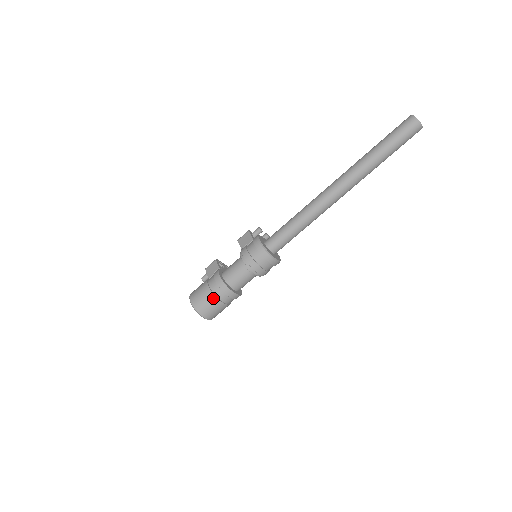
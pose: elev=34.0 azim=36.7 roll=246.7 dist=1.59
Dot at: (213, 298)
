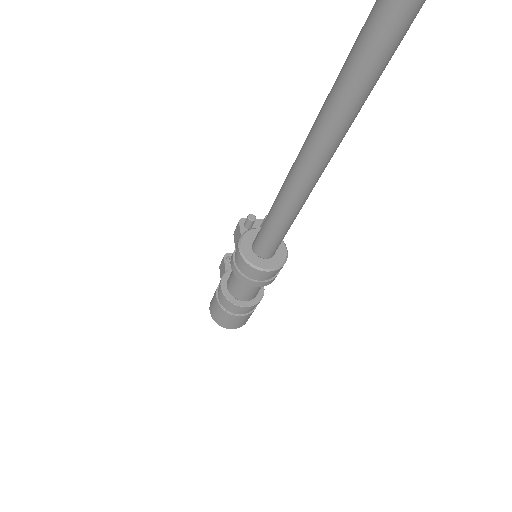
Dot at: (225, 313)
